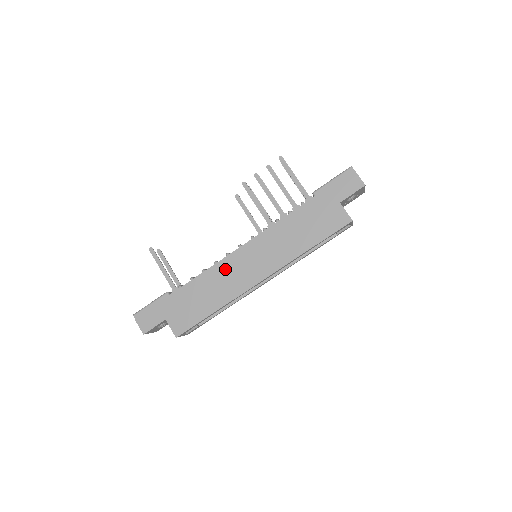
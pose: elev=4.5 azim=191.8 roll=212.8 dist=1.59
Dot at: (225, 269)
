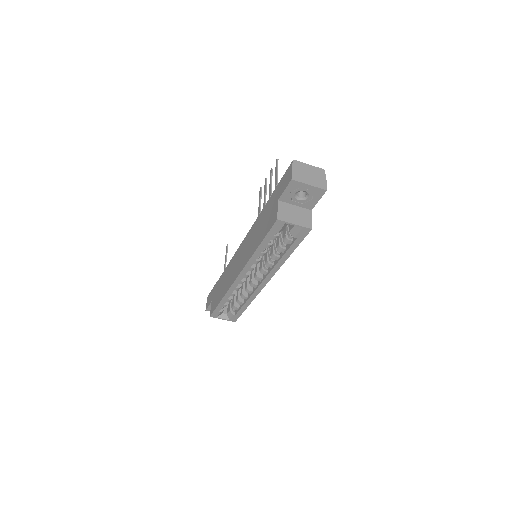
Dot at: (232, 264)
